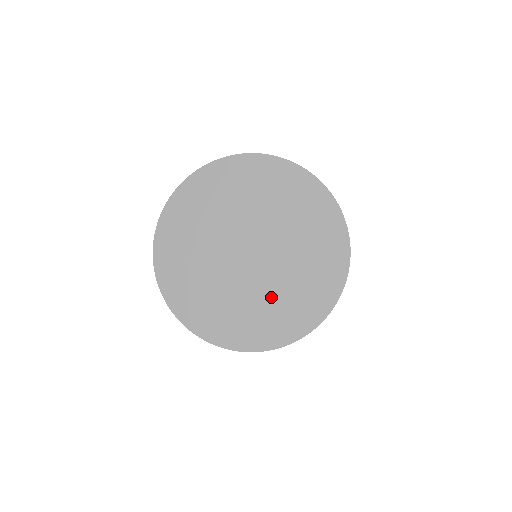
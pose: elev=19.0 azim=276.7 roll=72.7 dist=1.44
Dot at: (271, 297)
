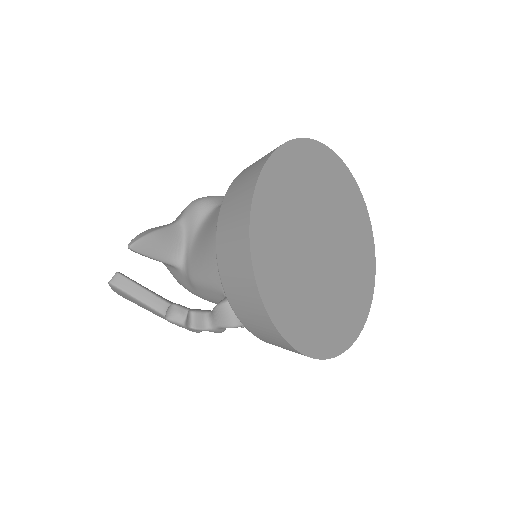
Dot at: (324, 302)
